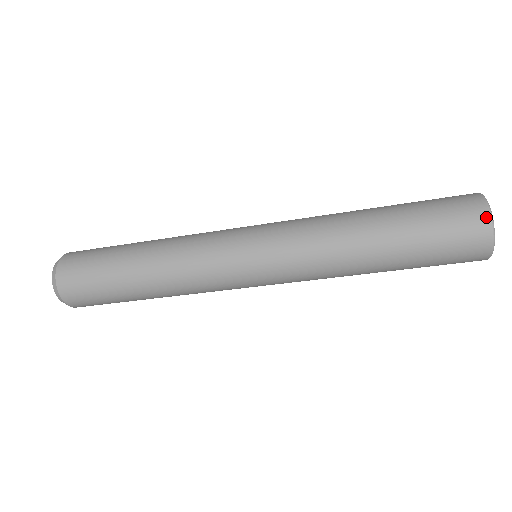
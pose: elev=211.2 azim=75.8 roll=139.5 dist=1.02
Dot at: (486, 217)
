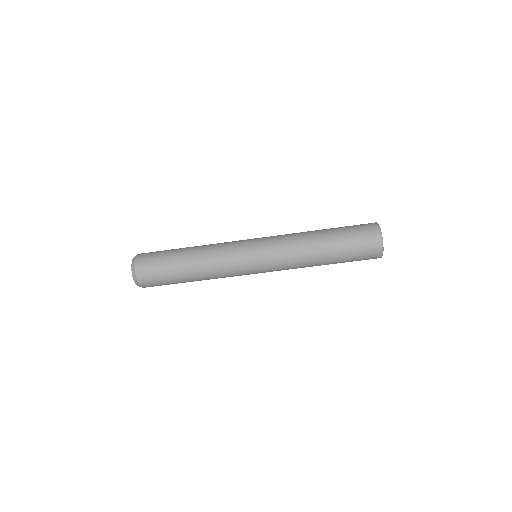
Dot at: (374, 223)
